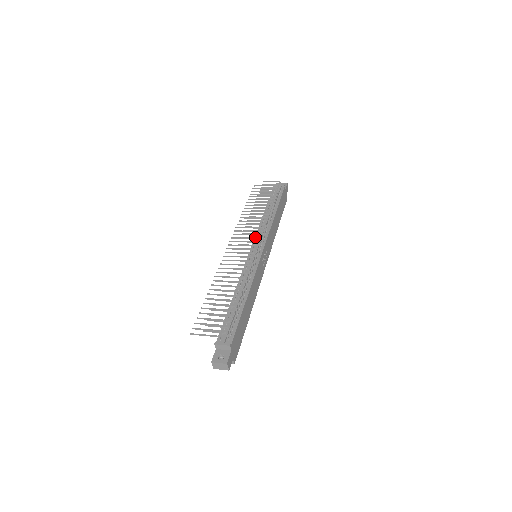
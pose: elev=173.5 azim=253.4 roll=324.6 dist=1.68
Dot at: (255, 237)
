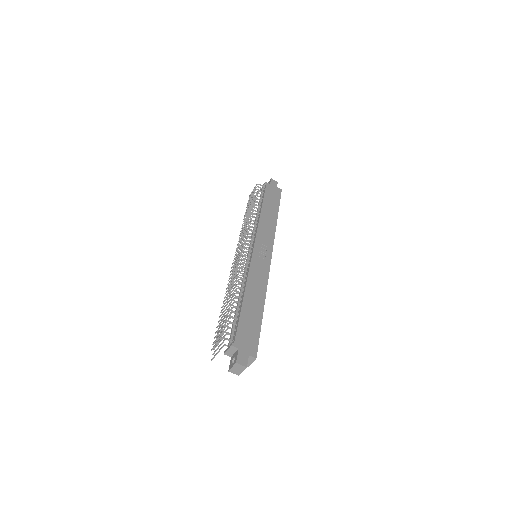
Dot at: (241, 243)
